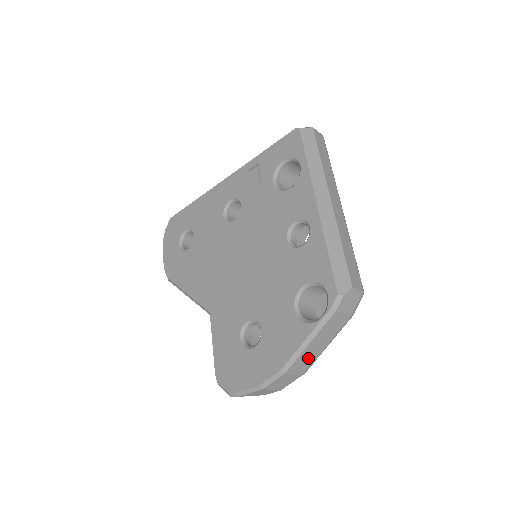
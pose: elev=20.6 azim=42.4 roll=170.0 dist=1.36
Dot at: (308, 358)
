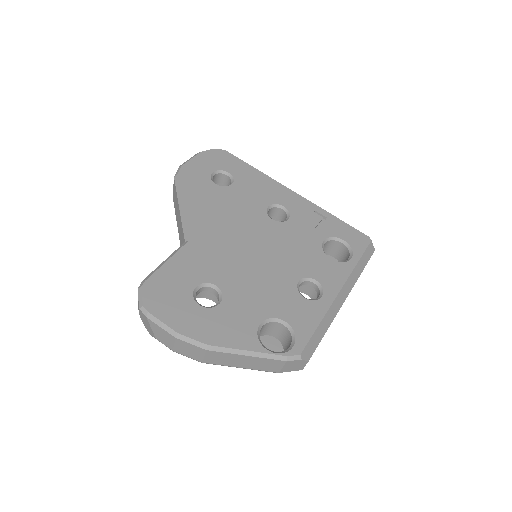
Dot at: (226, 360)
